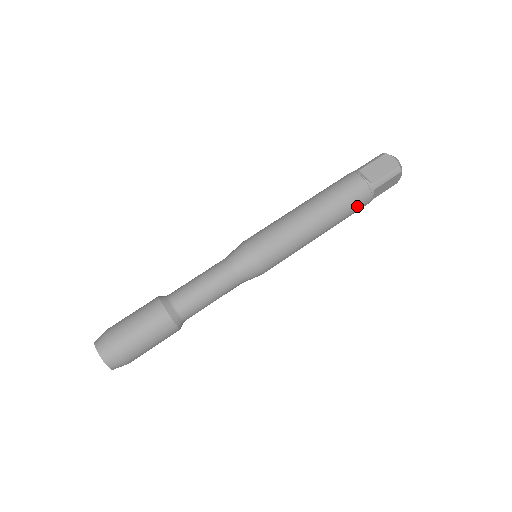
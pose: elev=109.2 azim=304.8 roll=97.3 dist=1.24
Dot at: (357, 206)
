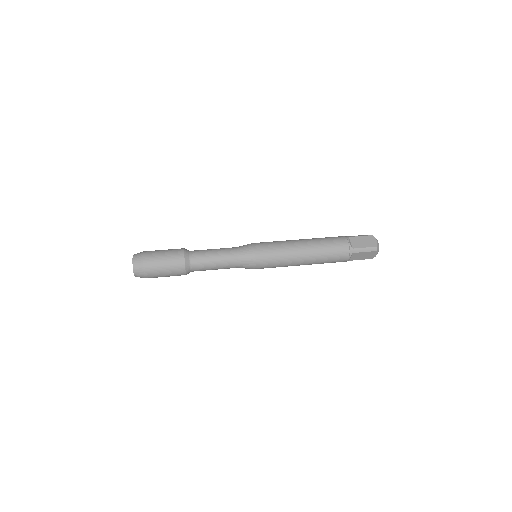
Dot at: (334, 240)
